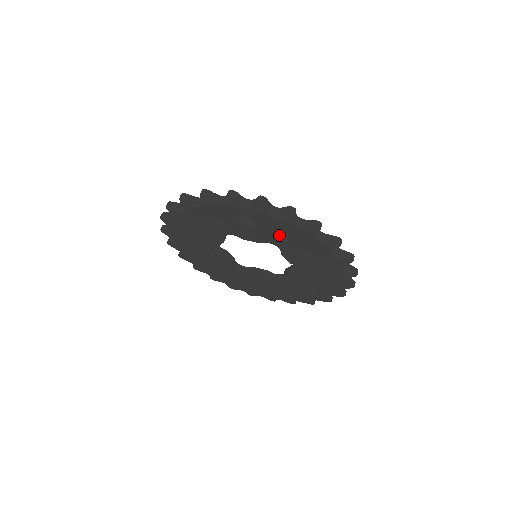
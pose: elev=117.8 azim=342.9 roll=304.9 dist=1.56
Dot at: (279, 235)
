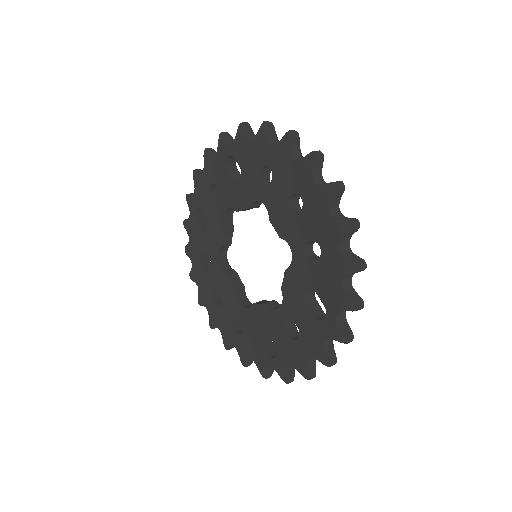
Dot at: (266, 186)
